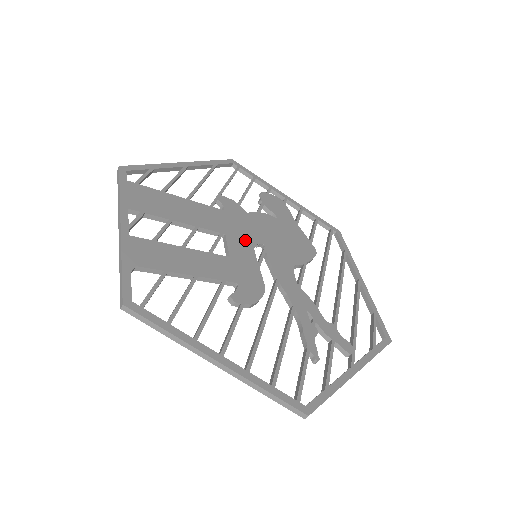
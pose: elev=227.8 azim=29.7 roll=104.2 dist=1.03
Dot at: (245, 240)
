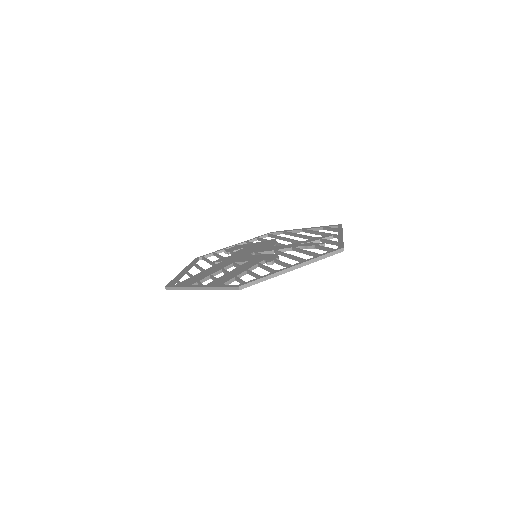
Dot at: (244, 257)
